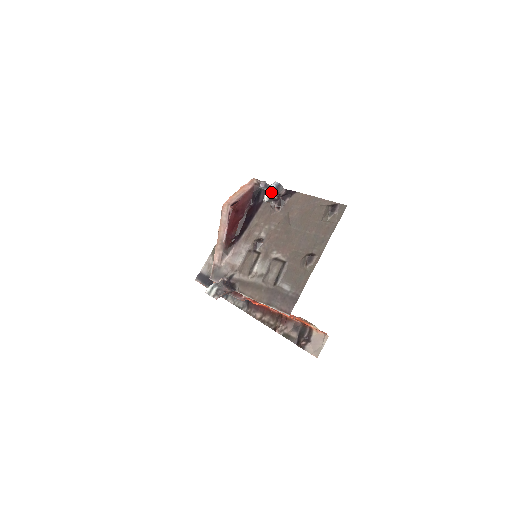
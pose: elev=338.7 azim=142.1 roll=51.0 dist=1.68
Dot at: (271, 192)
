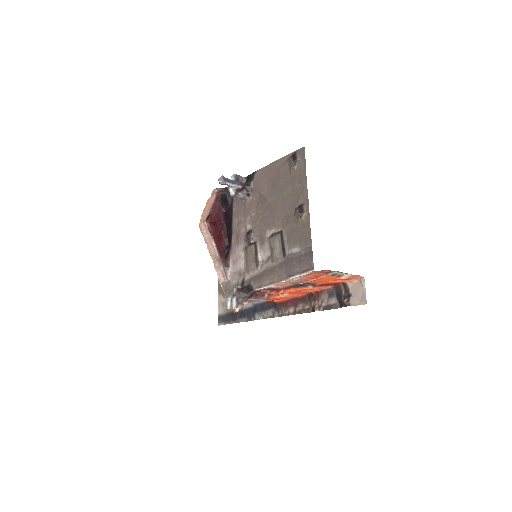
Dot at: (233, 183)
